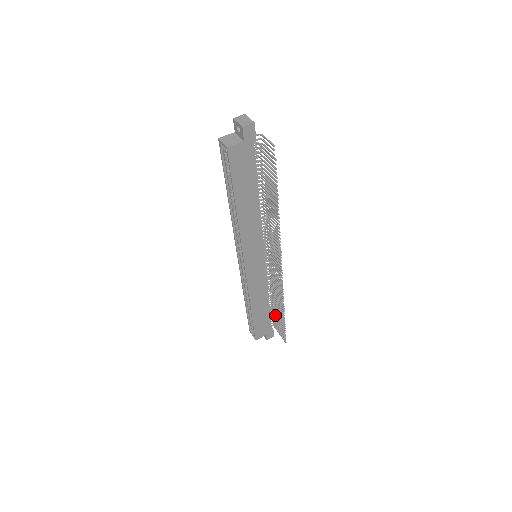
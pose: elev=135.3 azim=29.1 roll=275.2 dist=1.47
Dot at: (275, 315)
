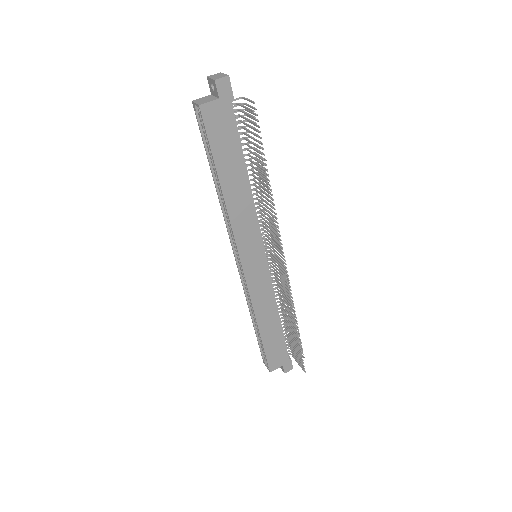
Dot at: (289, 337)
